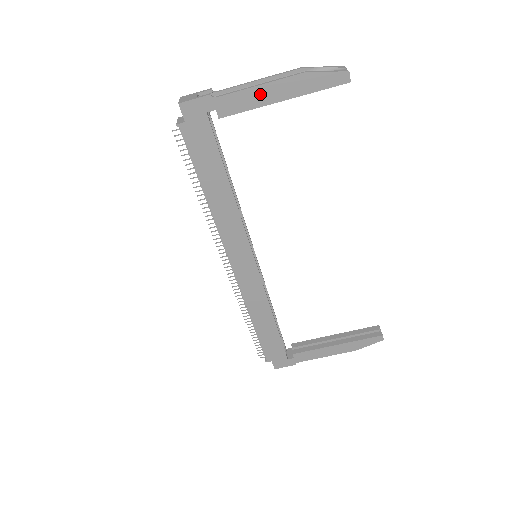
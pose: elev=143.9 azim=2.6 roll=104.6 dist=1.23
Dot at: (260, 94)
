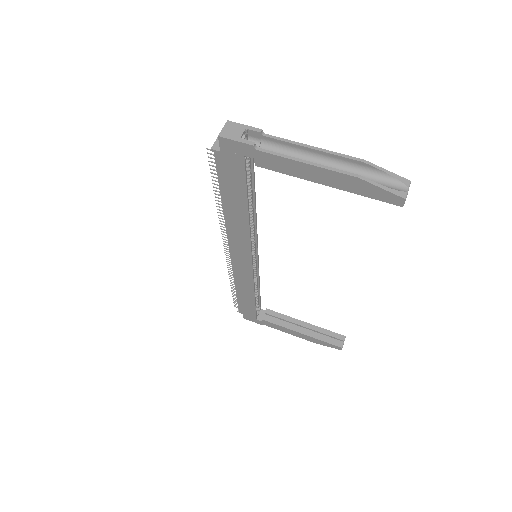
Dot at: (304, 170)
